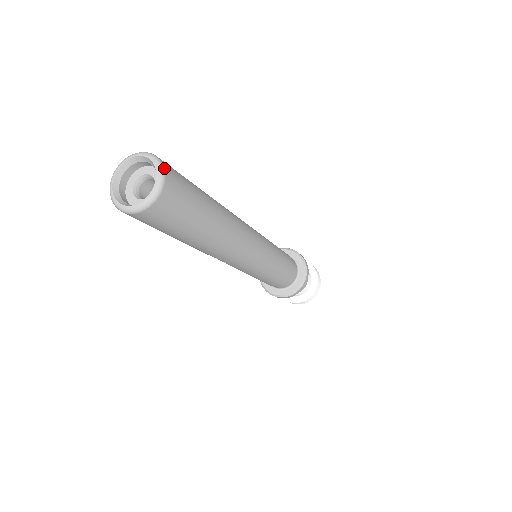
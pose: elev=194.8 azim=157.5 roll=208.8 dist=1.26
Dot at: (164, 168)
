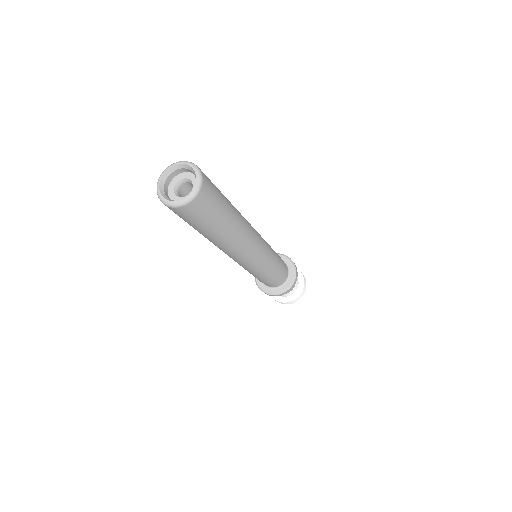
Dot at: (202, 177)
